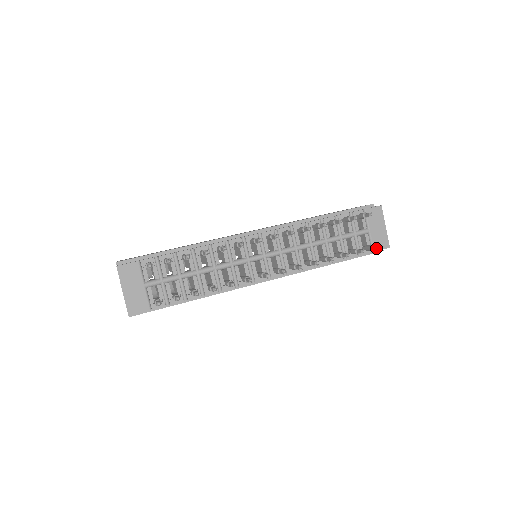
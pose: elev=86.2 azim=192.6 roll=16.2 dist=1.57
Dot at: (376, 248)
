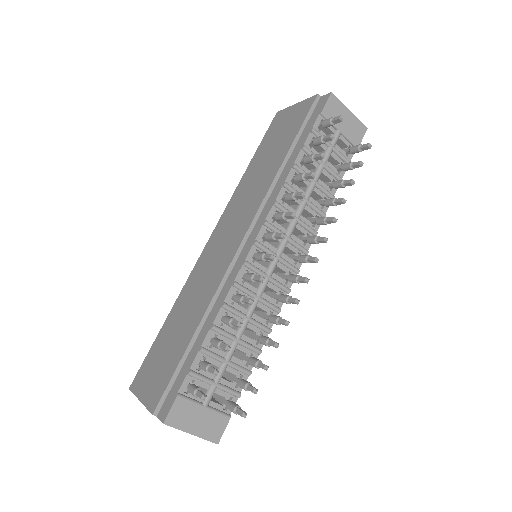
Dot at: (369, 148)
